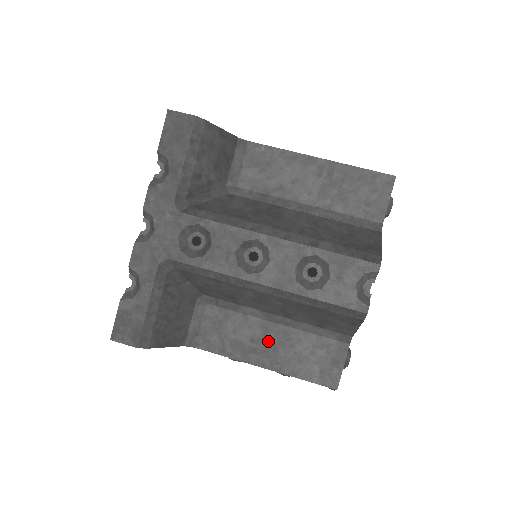
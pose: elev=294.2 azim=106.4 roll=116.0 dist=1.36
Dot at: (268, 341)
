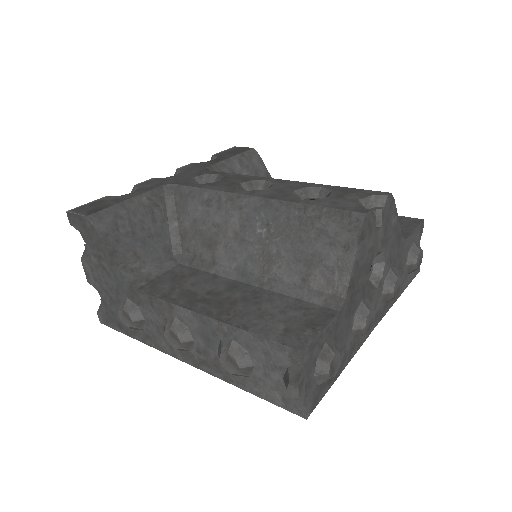
Dot at: (229, 296)
